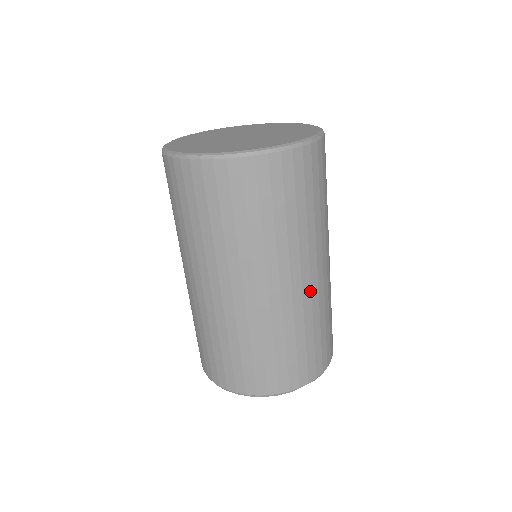
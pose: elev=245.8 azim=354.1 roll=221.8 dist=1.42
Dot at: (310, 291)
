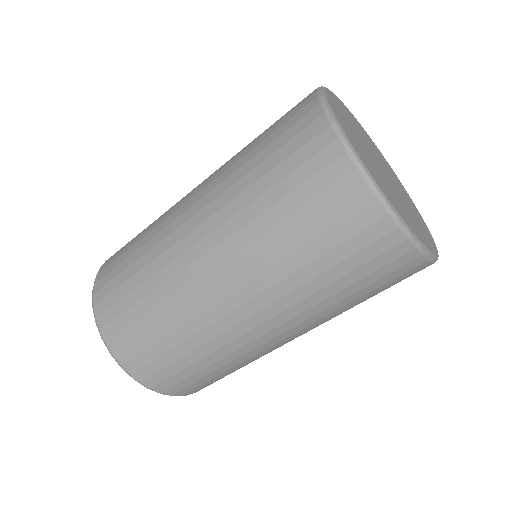
Dot at: (277, 346)
